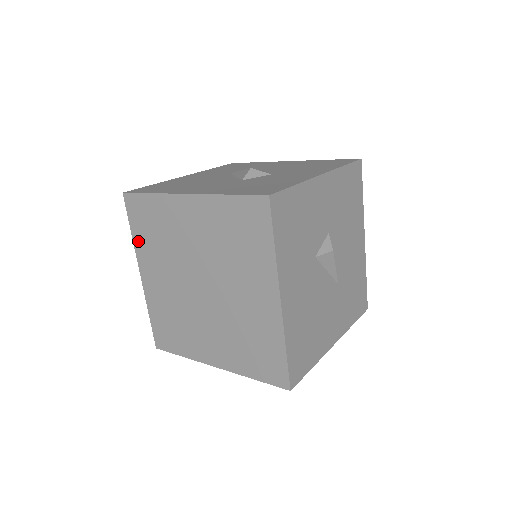
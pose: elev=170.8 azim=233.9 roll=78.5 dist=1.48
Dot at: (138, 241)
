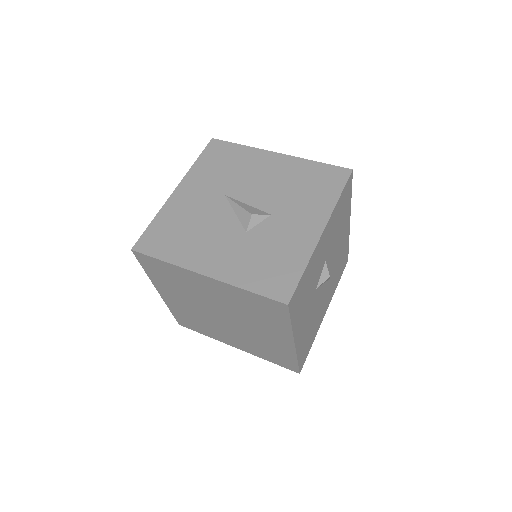
Dot at: (153, 278)
